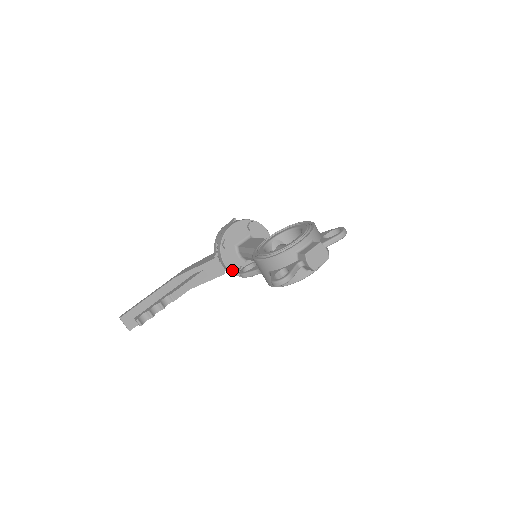
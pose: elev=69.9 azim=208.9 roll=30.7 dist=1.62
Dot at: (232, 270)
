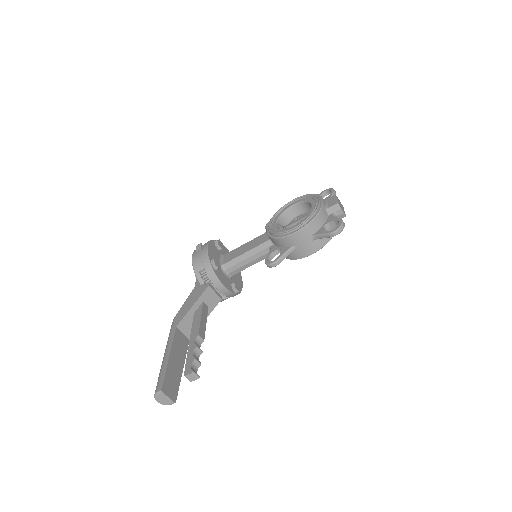
Dot at: (229, 289)
